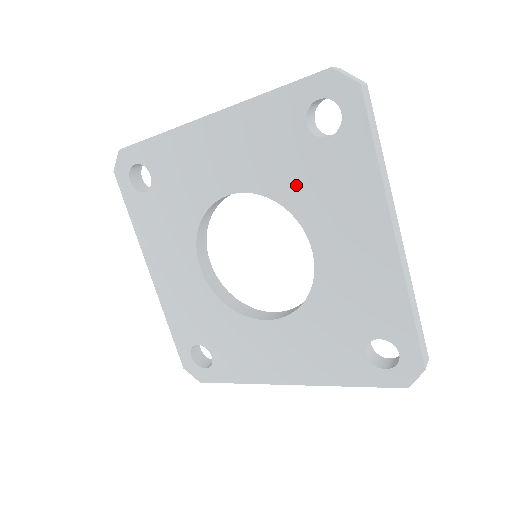
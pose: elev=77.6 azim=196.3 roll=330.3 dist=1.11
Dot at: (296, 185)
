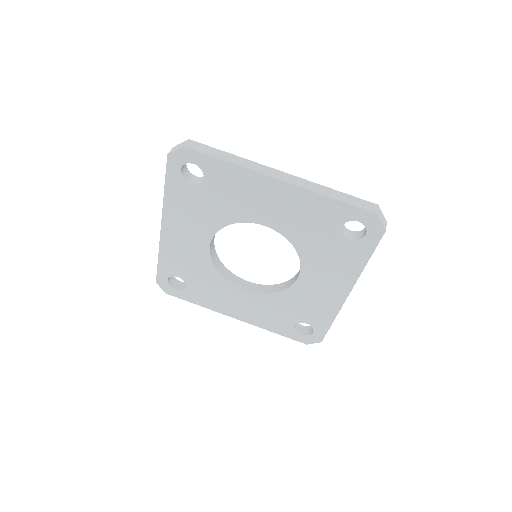
Dot at: (222, 210)
